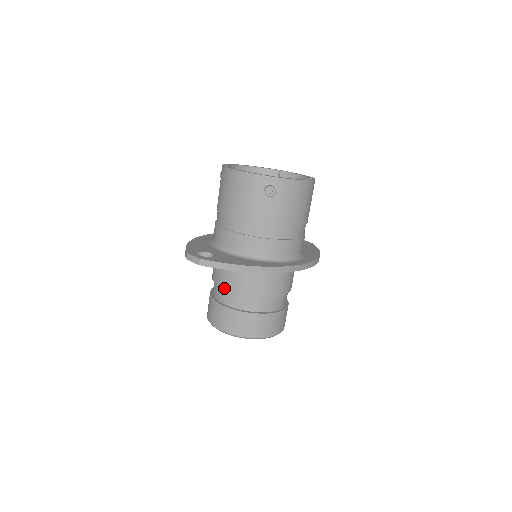
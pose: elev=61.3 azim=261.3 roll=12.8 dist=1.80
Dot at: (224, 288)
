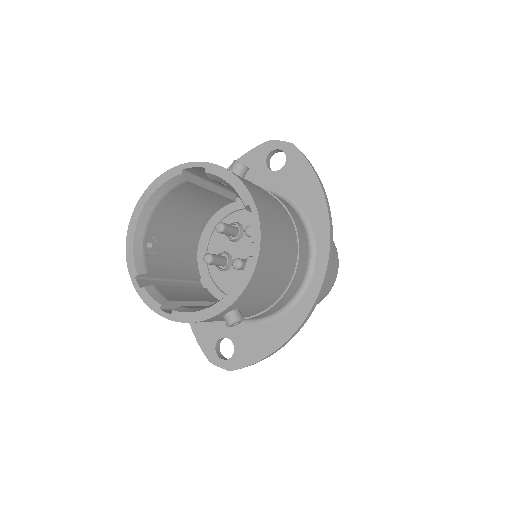
Dot at: occluded
